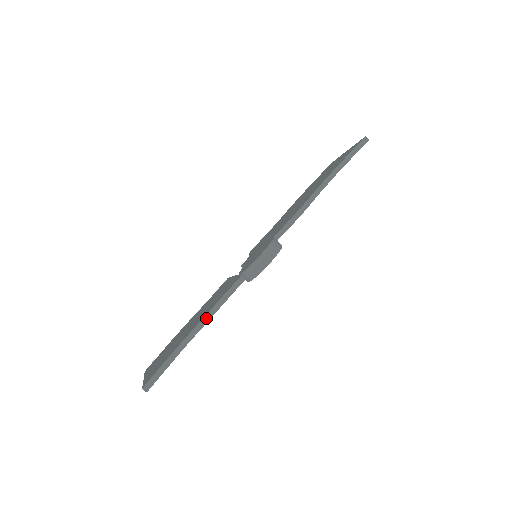
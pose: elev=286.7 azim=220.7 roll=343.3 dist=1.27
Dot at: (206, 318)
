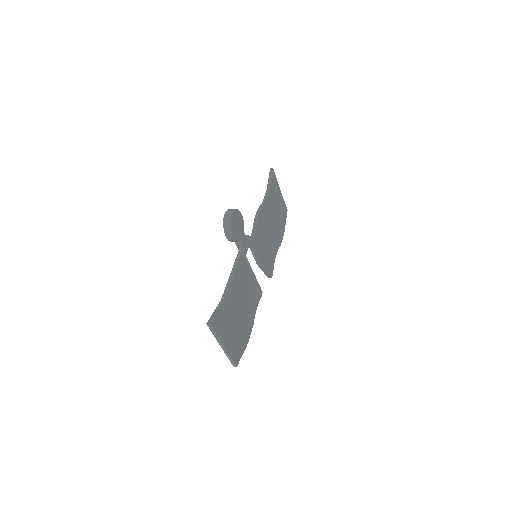
Dot at: (230, 279)
